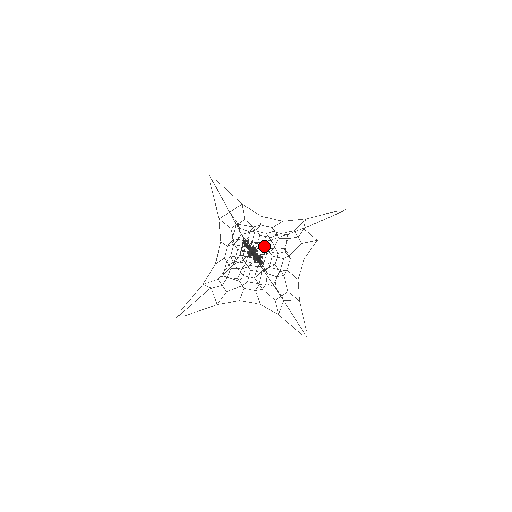
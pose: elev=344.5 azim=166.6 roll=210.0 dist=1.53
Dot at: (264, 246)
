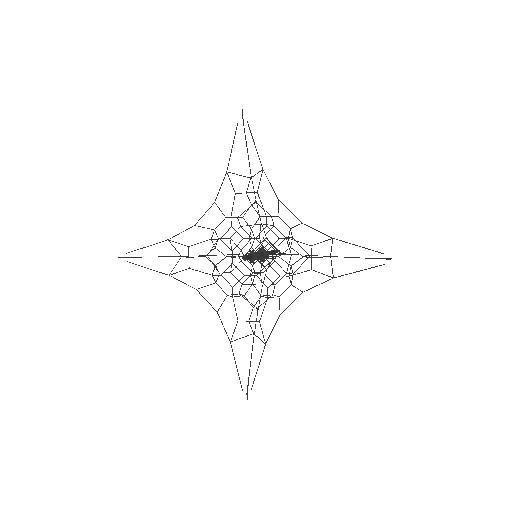
Dot at: (273, 251)
